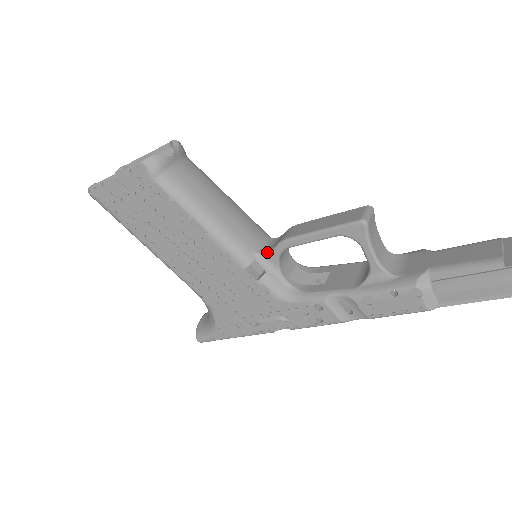
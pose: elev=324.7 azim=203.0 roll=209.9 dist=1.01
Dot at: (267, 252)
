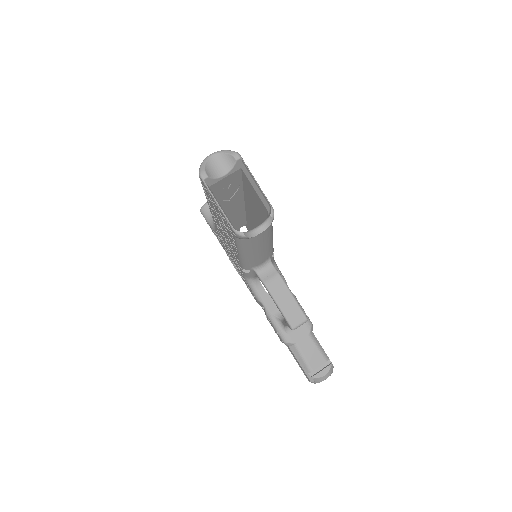
Dot at: (257, 274)
